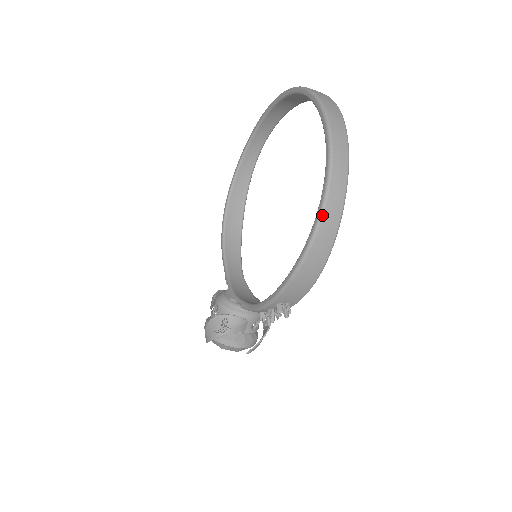
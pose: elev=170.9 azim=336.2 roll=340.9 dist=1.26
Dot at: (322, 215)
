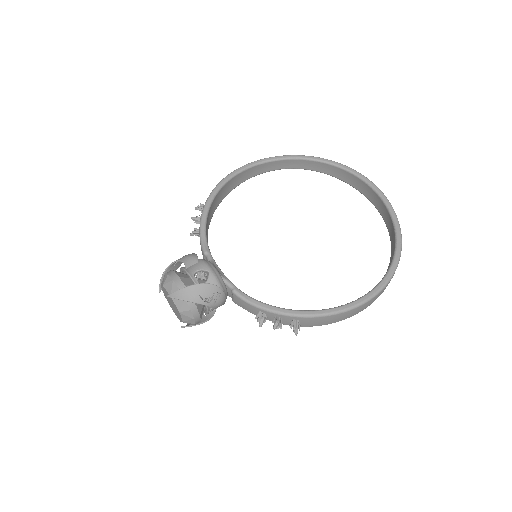
Dot at: (381, 291)
